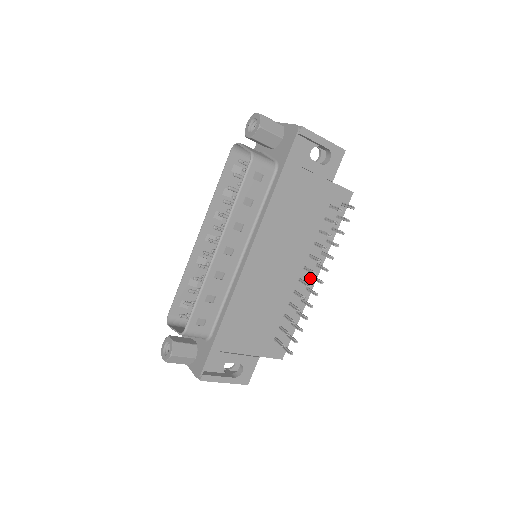
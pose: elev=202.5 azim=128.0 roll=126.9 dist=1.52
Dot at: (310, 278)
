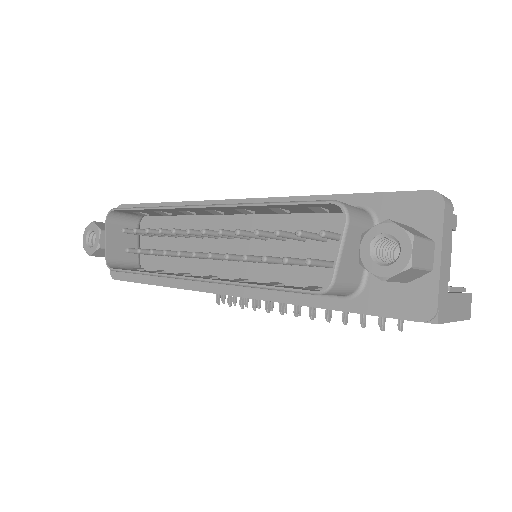
Dot at: occluded
